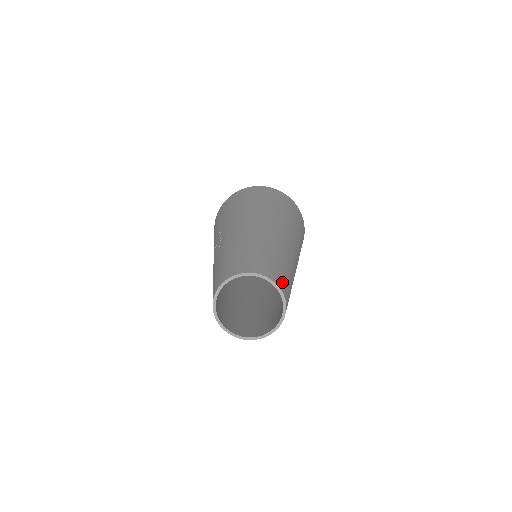
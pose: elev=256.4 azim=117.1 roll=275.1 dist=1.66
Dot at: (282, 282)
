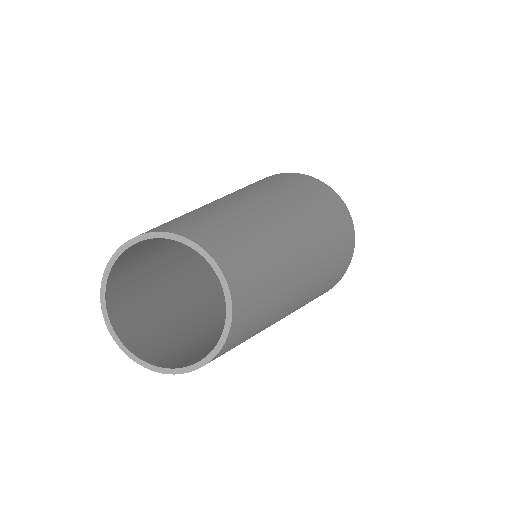
Dot at: (177, 225)
